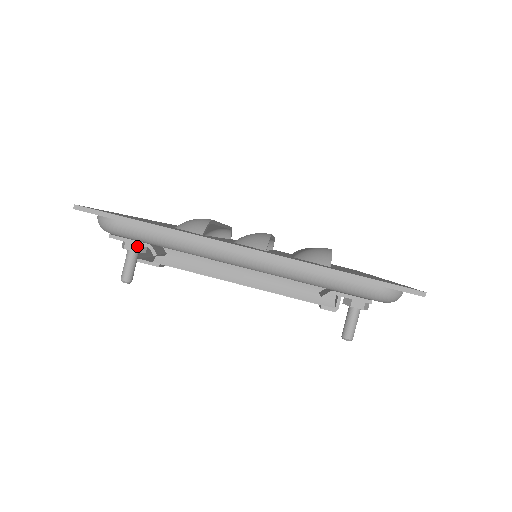
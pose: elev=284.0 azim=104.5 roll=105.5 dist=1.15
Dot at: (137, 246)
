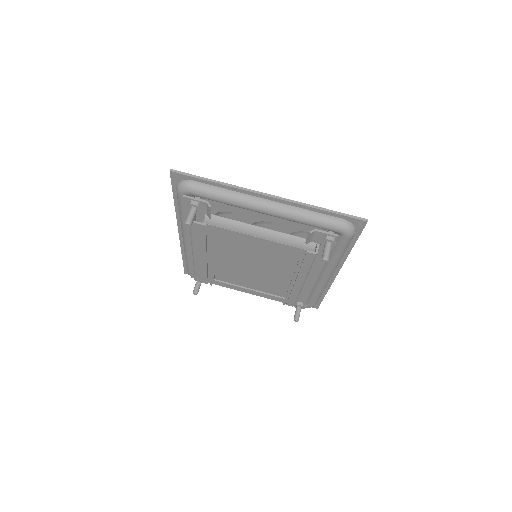
Dot at: (198, 203)
